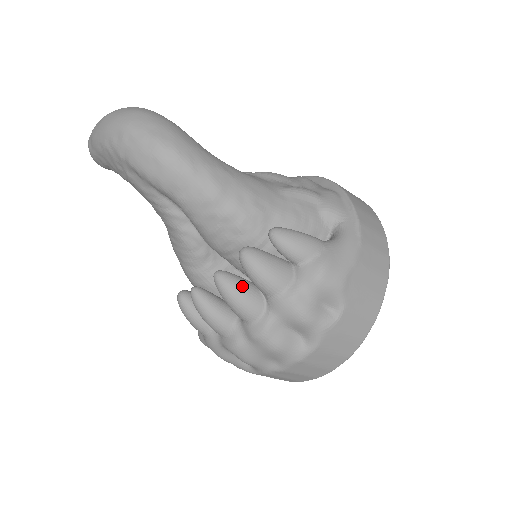
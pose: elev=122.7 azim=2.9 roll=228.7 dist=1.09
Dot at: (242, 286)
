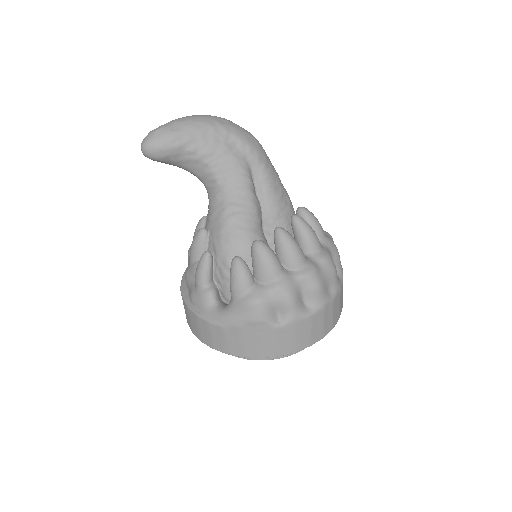
Dot at: occluded
